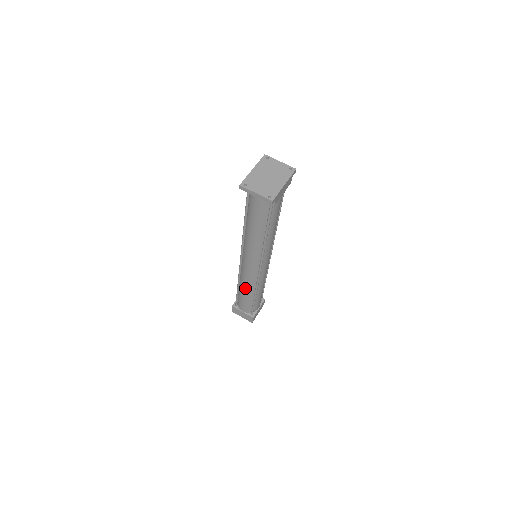
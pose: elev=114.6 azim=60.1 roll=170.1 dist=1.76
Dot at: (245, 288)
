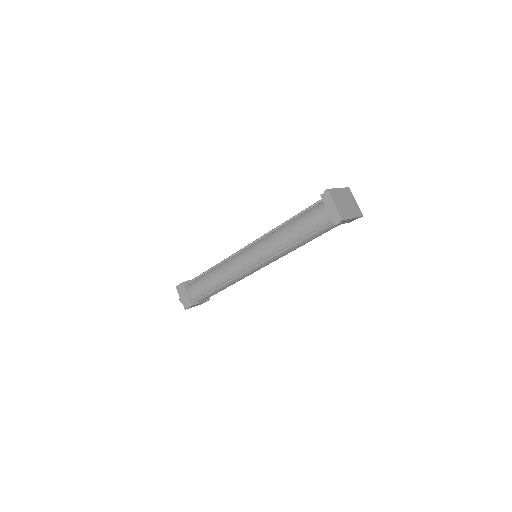
Dot at: (218, 274)
